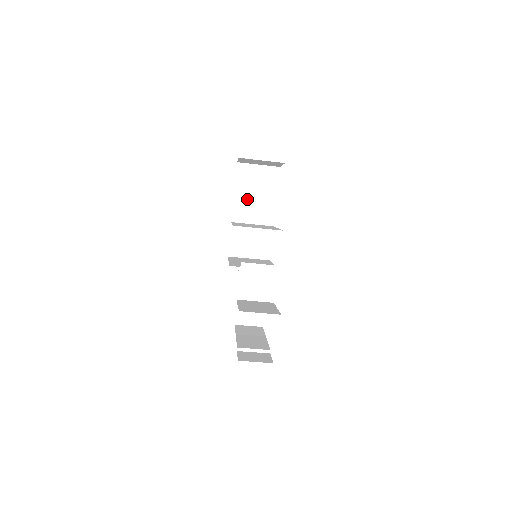
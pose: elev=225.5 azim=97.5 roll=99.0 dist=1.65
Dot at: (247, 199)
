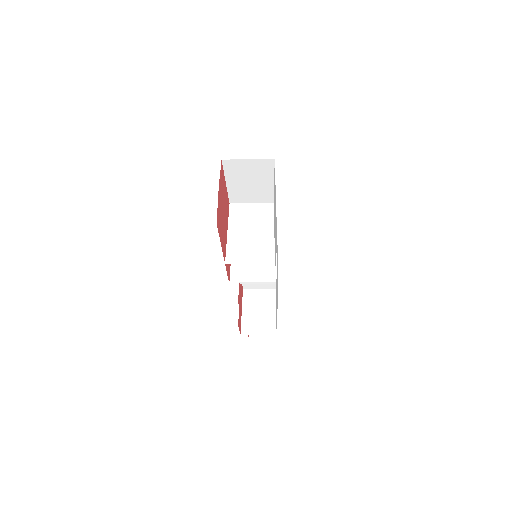
Dot at: (242, 186)
